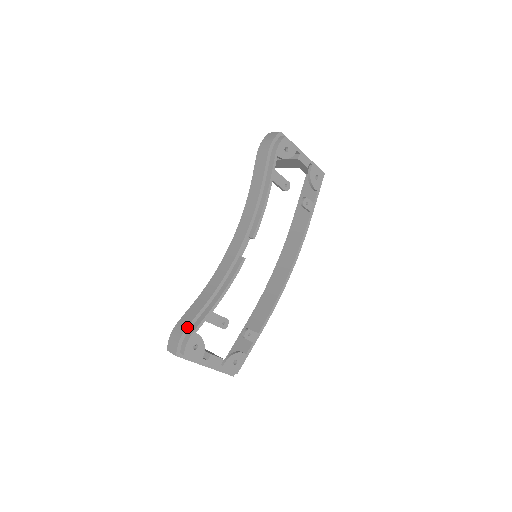
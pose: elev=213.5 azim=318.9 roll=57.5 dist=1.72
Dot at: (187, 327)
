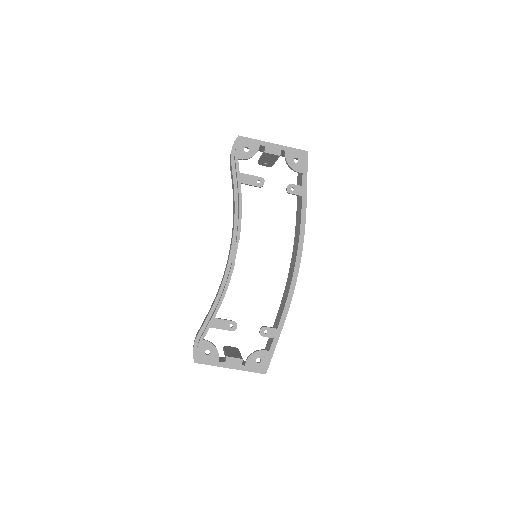
Dot at: (197, 336)
